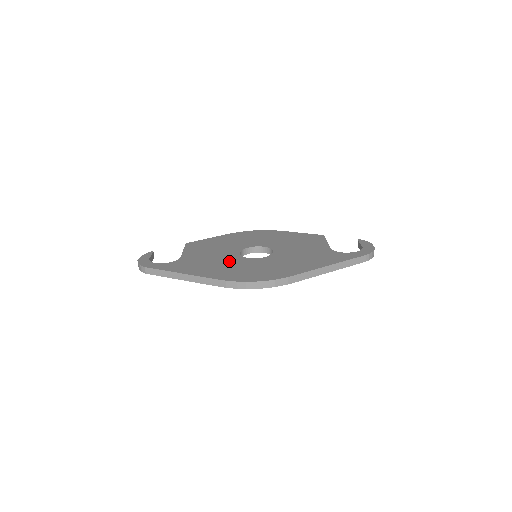
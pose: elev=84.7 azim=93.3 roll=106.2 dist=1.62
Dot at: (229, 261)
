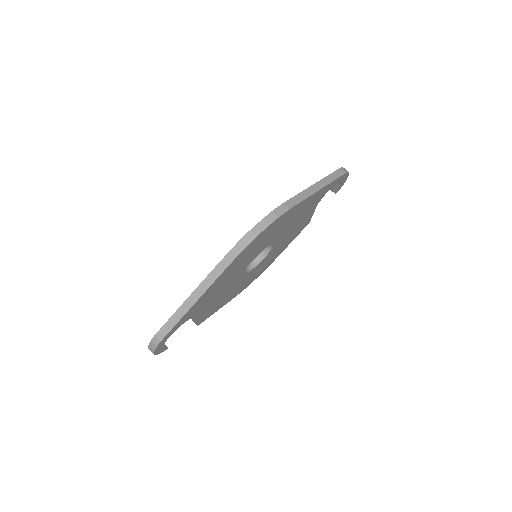
Dot at: occluded
